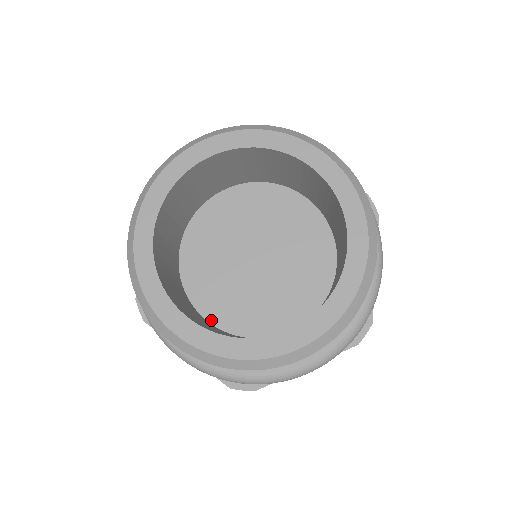
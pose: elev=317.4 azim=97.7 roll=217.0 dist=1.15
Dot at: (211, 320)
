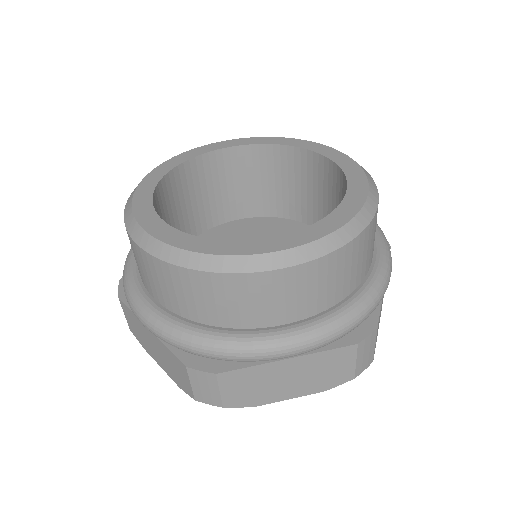
Dot at: occluded
